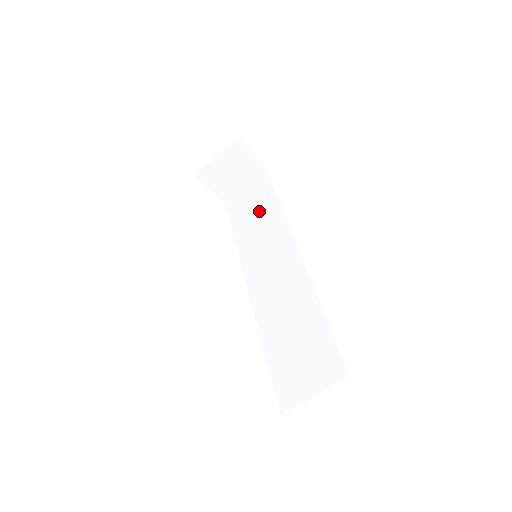
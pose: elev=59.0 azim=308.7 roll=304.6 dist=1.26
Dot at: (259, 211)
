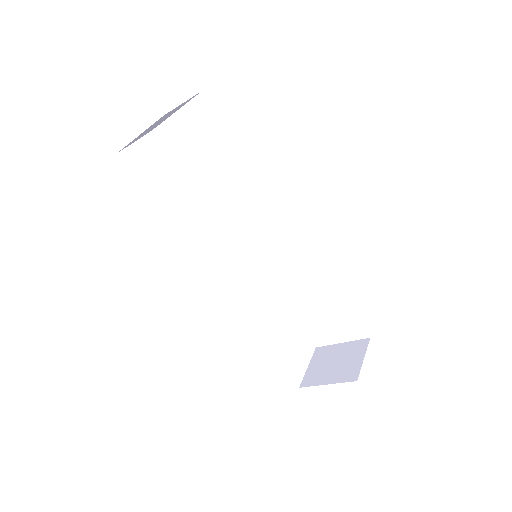
Dot at: (220, 163)
